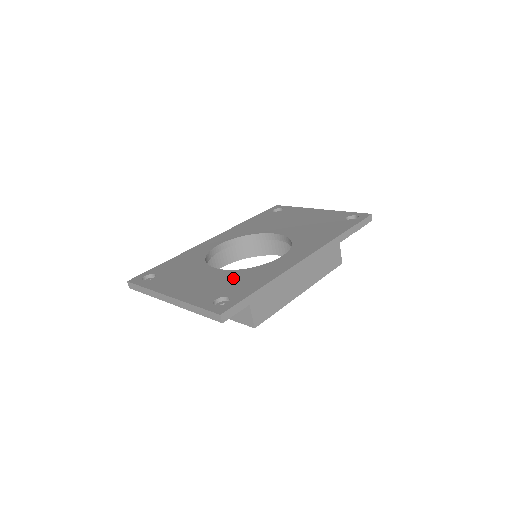
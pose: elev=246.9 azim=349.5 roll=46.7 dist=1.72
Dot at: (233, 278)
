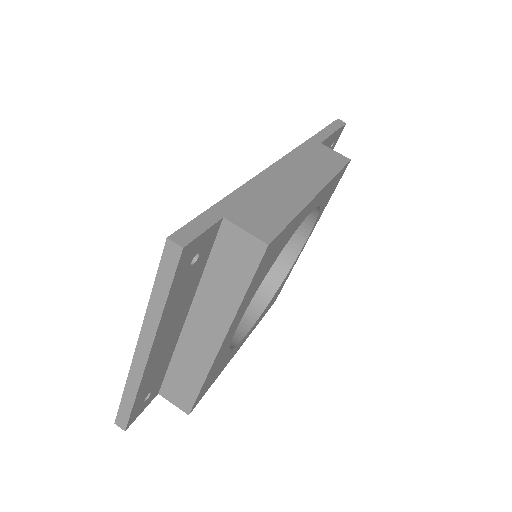
Dot at: occluded
